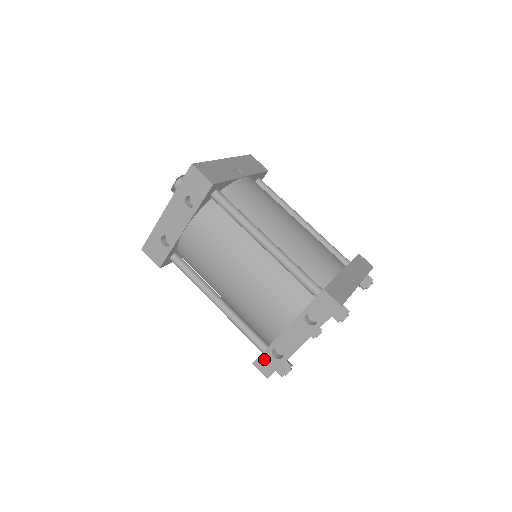
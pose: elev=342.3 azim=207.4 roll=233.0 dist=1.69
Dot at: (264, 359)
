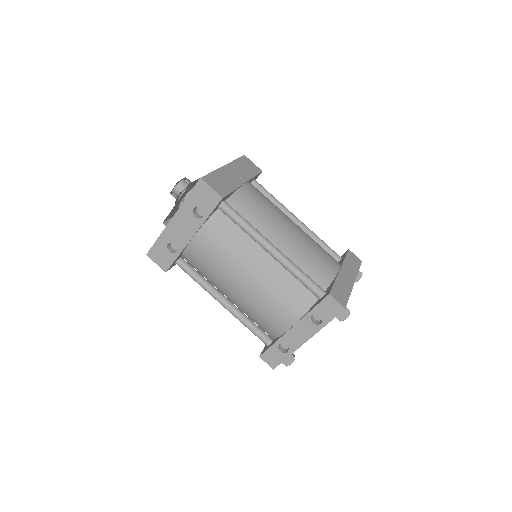
Dot at: (270, 353)
